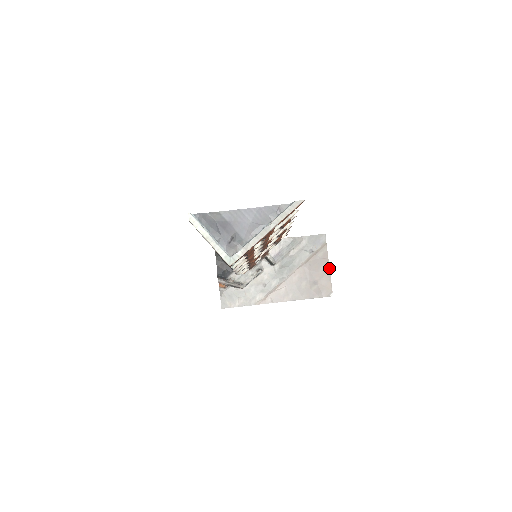
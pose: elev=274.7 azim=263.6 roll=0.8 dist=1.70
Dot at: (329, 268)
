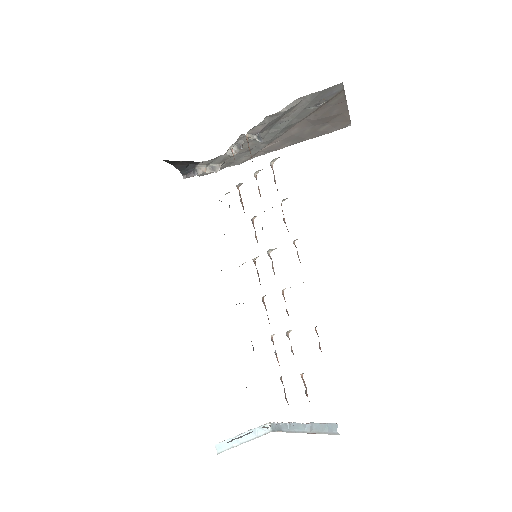
Dot at: (347, 108)
